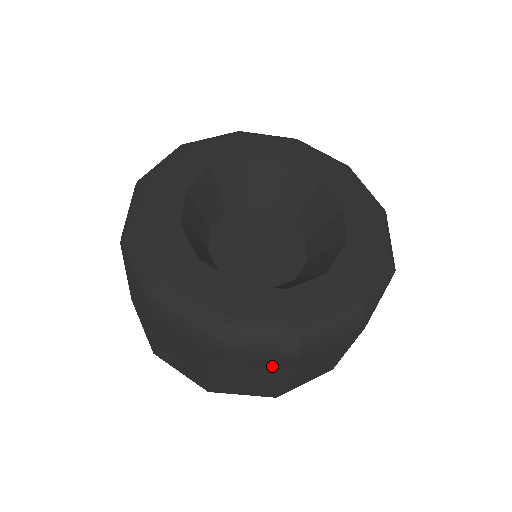
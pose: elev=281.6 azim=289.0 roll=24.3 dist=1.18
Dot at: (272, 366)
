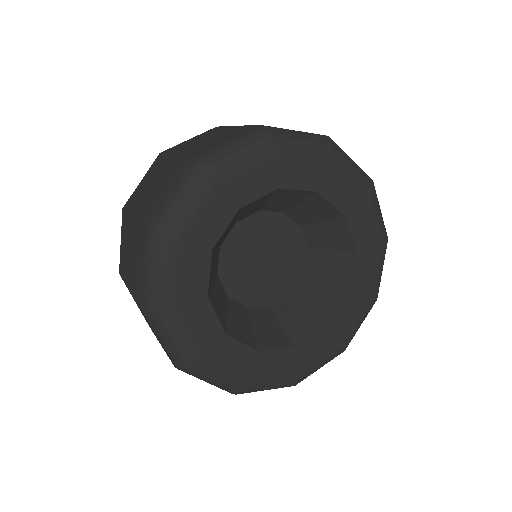
Dot at: occluded
